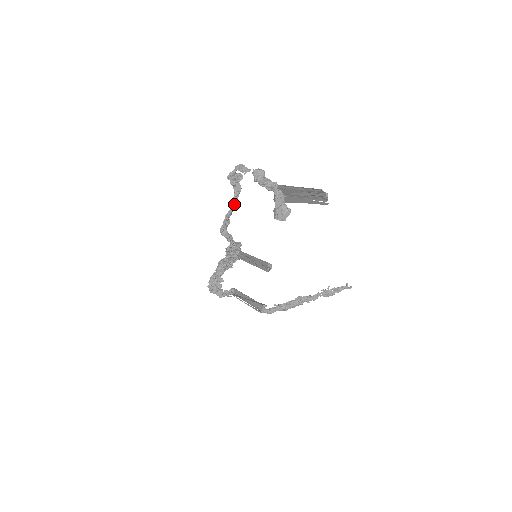
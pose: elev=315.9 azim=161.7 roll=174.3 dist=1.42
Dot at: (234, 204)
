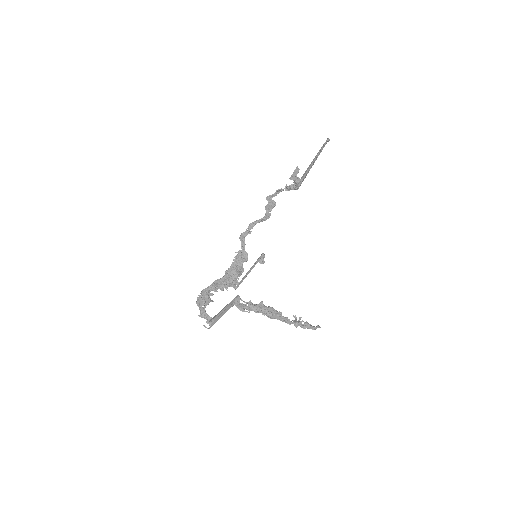
Dot at: (261, 220)
